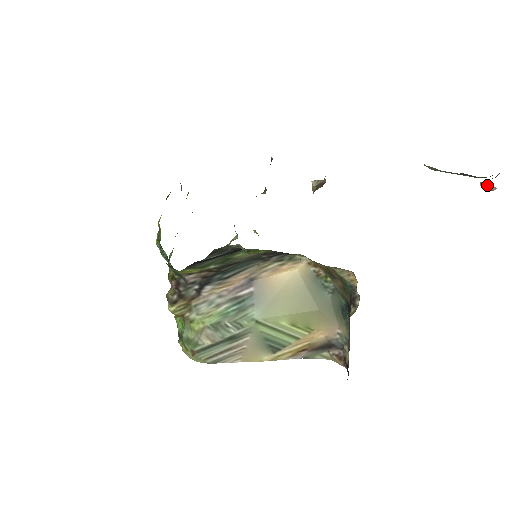
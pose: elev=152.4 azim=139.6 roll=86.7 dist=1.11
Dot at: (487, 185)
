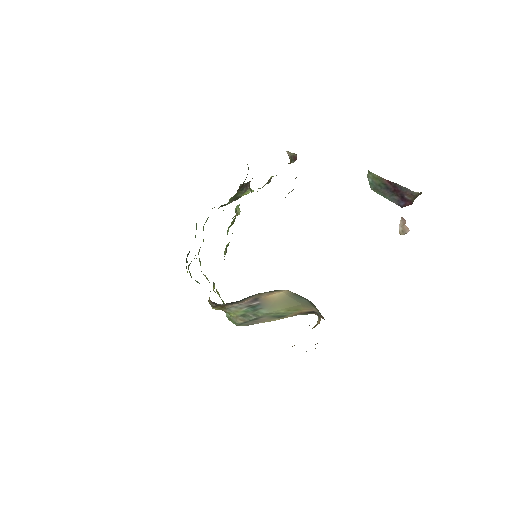
Dot at: (404, 225)
